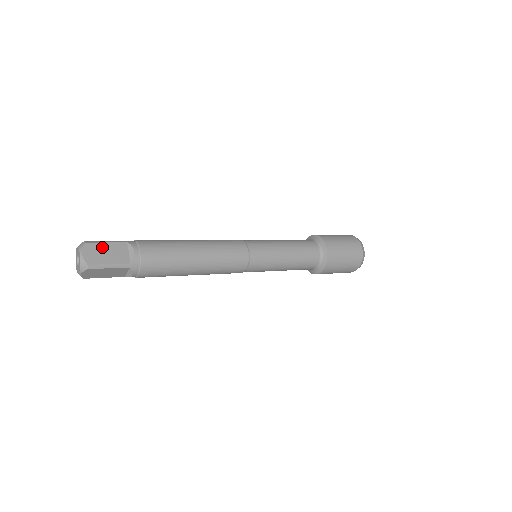
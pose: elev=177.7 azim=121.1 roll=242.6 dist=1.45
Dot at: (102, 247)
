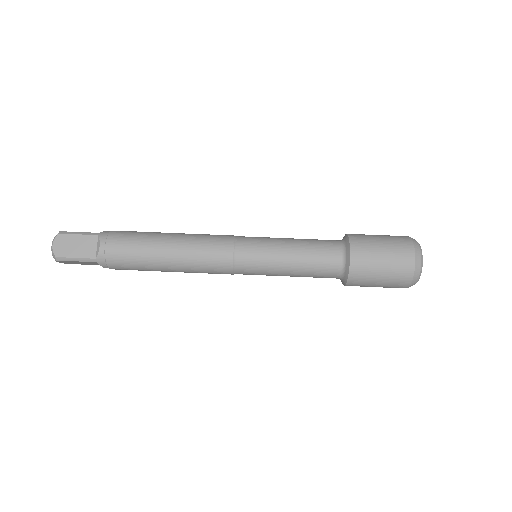
Dot at: (73, 262)
